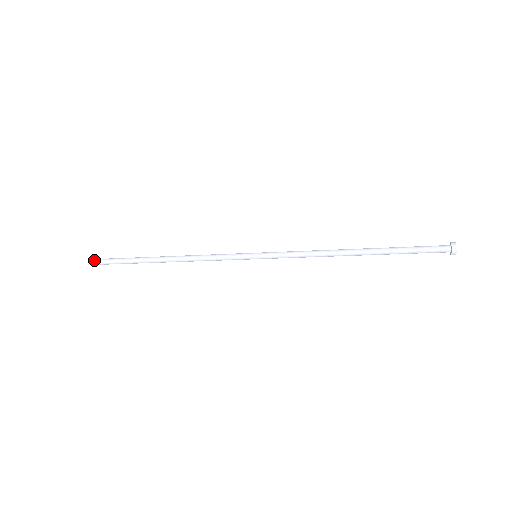
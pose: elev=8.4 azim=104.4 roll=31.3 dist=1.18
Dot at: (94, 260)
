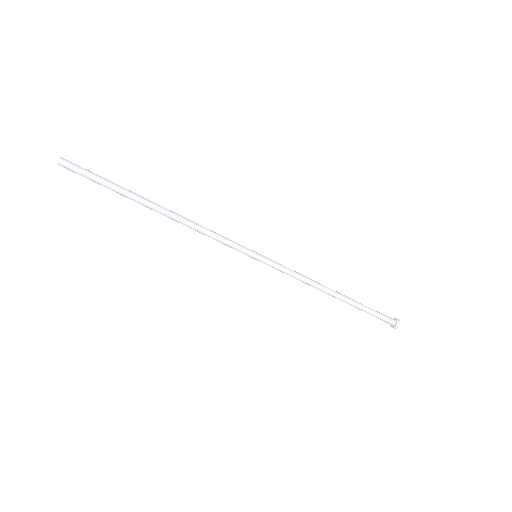
Dot at: (71, 162)
